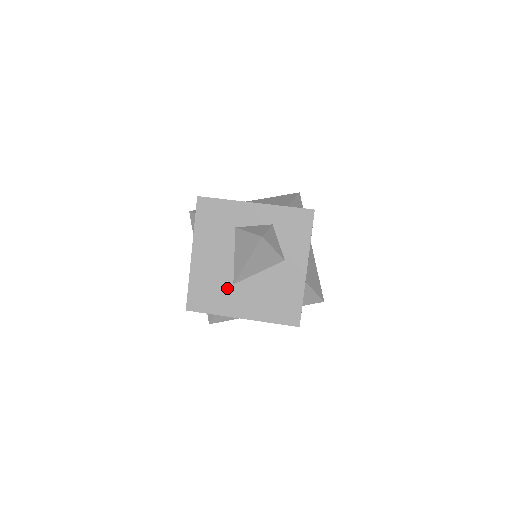
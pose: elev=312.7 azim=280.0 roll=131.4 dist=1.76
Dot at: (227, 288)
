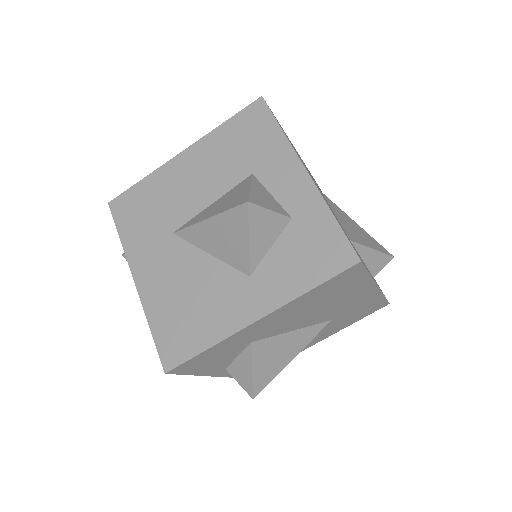
Dot at: (163, 229)
